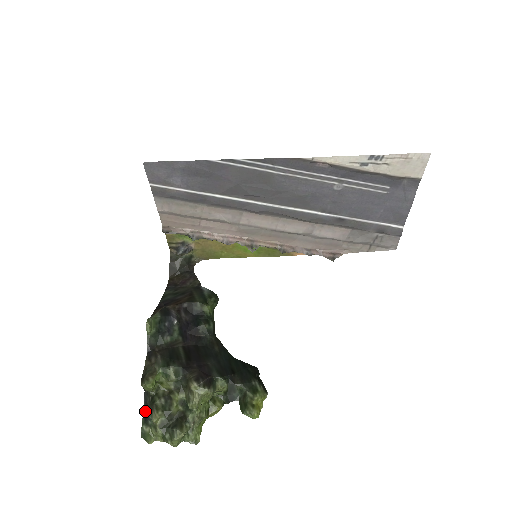
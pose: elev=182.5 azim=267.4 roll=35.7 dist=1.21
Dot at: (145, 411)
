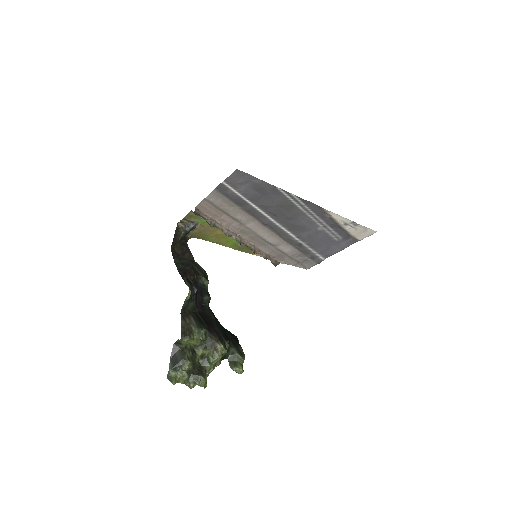
Dot at: (173, 359)
